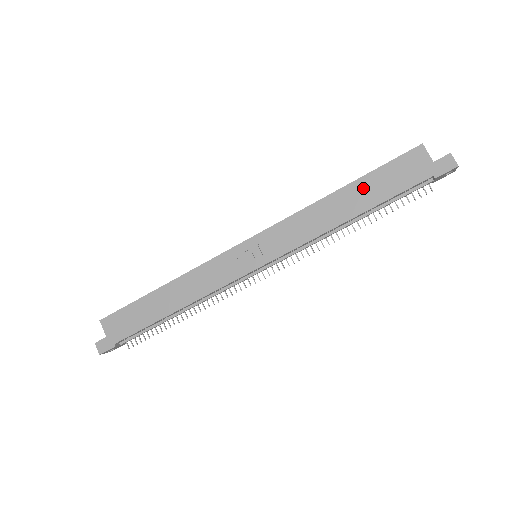
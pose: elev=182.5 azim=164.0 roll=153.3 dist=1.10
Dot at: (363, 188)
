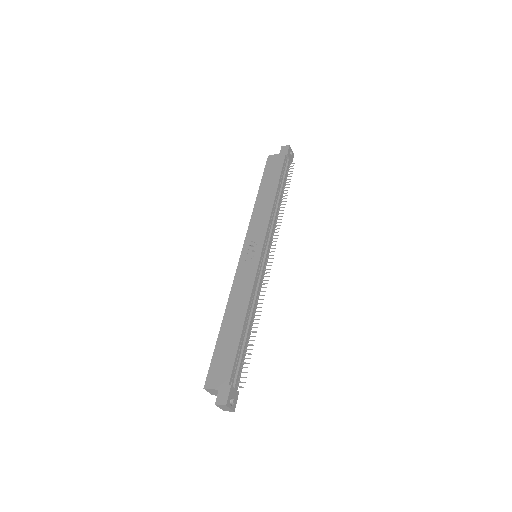
Dot at: (266, 184)
